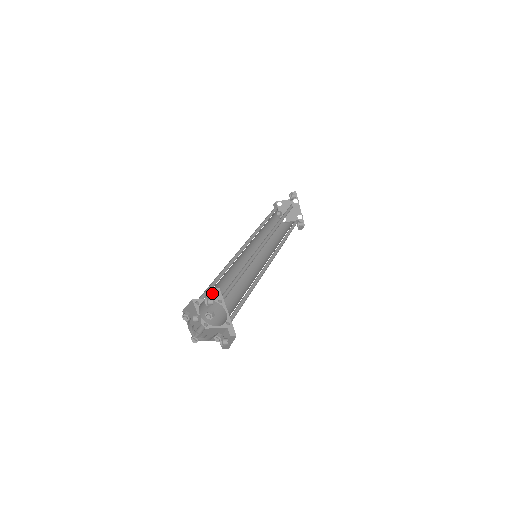
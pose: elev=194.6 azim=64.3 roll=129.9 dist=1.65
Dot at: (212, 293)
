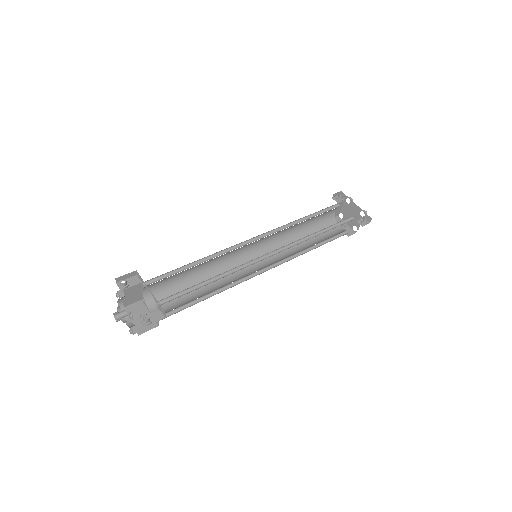
Dot at: (134, 279)
